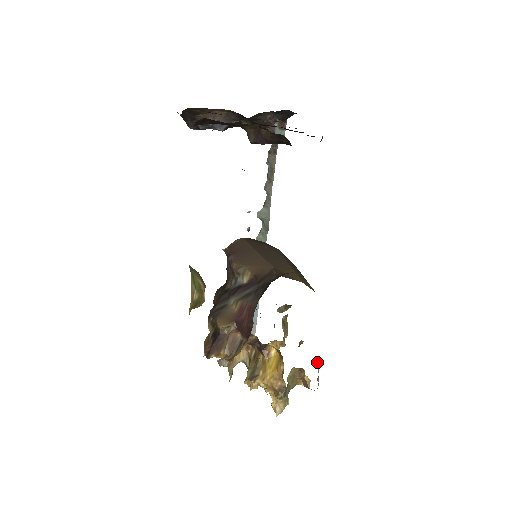
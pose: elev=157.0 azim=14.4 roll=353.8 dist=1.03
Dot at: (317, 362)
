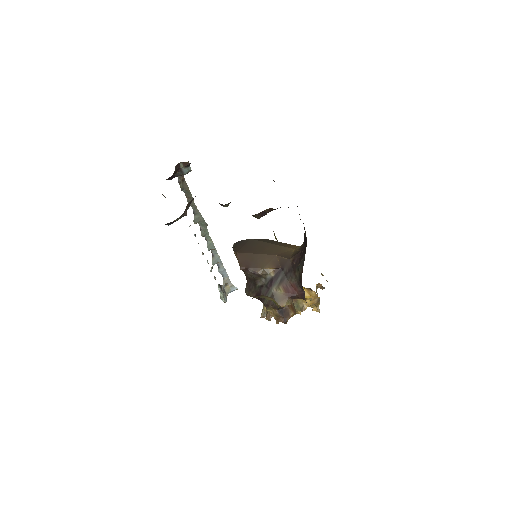
Dot at: (322, 275)
